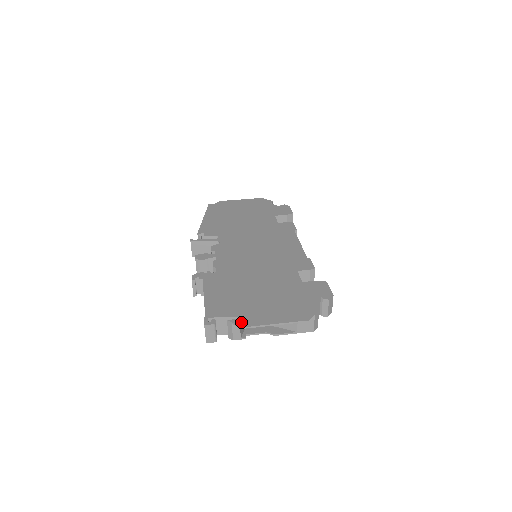
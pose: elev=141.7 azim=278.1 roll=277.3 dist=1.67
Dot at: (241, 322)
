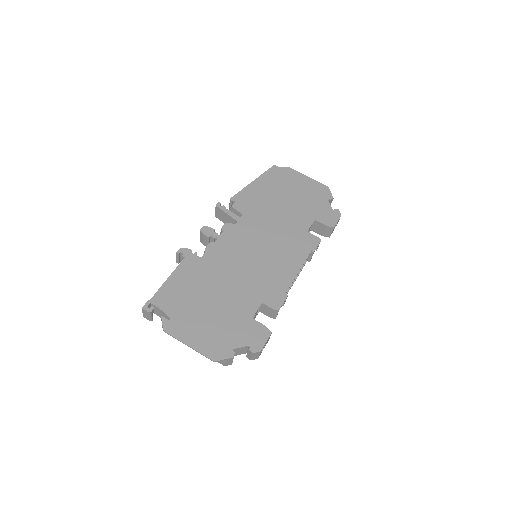
Dot at: (168, 325)
